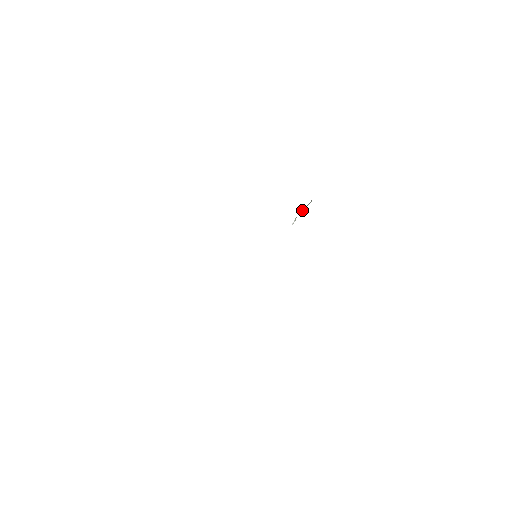
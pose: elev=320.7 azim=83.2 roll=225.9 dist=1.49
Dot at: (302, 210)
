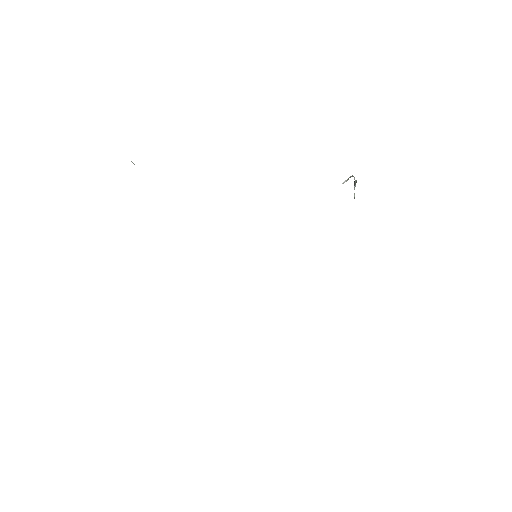
Dot at: (354, 179)
